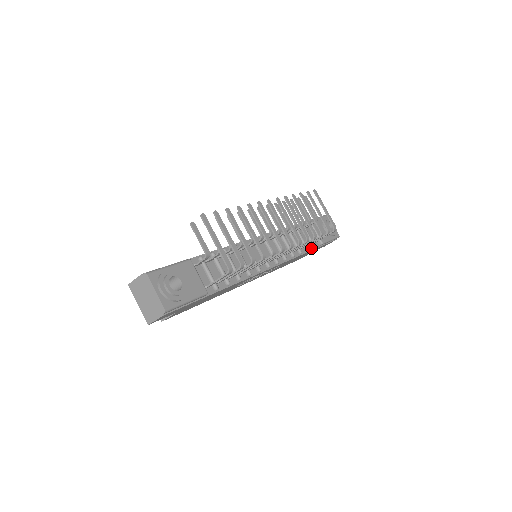
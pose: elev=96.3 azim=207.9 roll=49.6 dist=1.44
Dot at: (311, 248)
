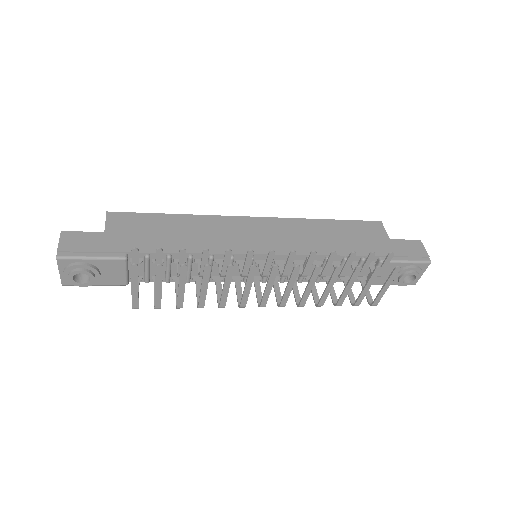
Dot at: occluded
